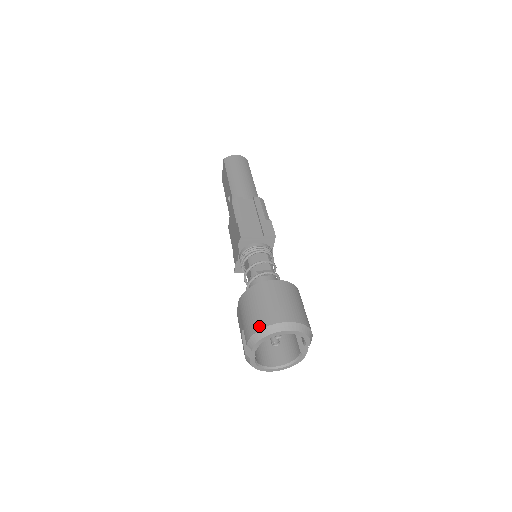
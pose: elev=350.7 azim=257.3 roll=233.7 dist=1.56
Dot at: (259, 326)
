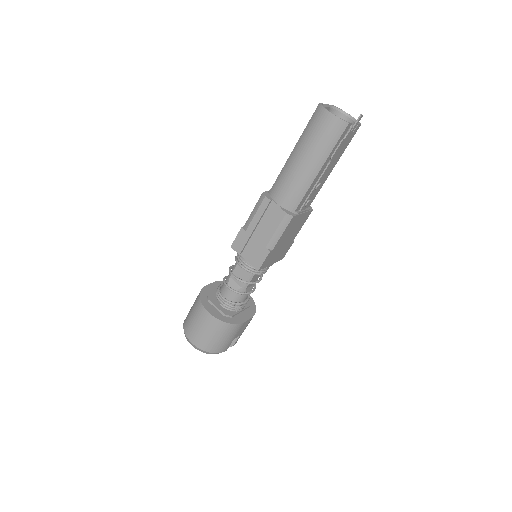
Dot at: (184, 324)
